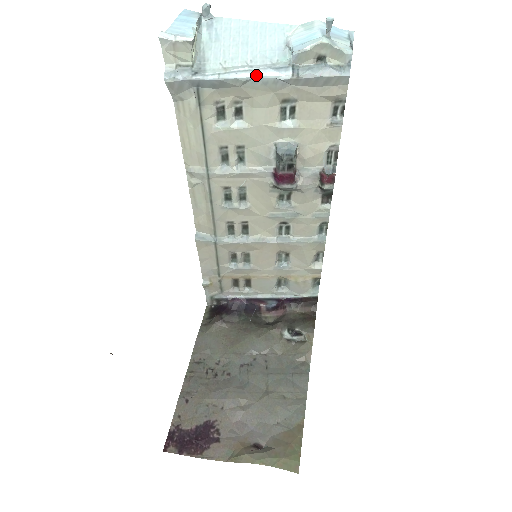
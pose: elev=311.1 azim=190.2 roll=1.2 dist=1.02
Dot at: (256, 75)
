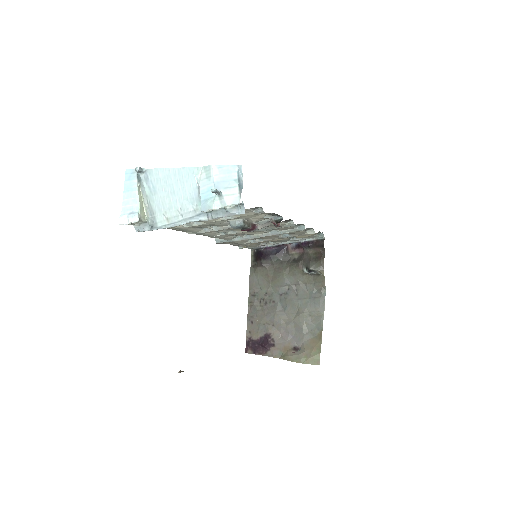
Dot at: (187, 222)
